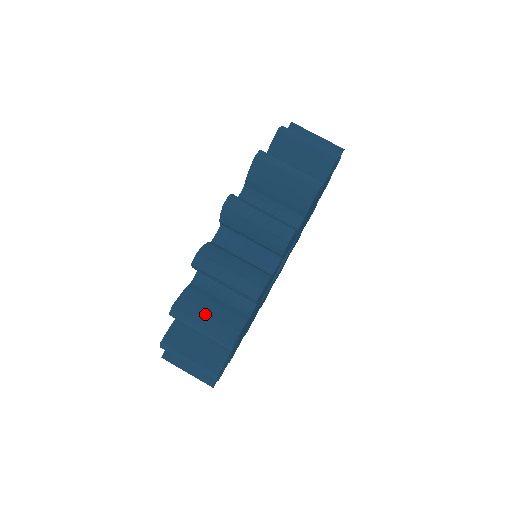
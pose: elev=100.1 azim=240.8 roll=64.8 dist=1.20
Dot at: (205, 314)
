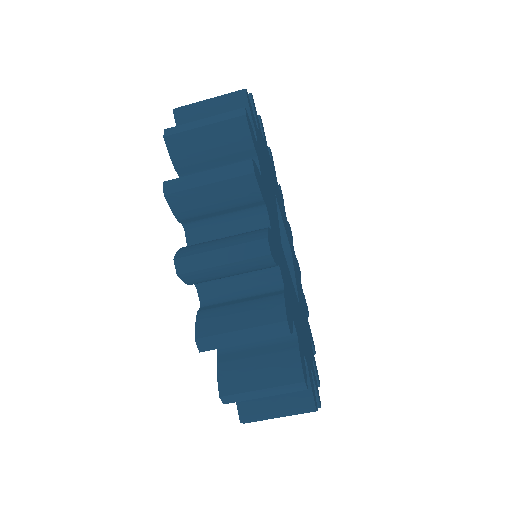
Dot at: (255, 378)
